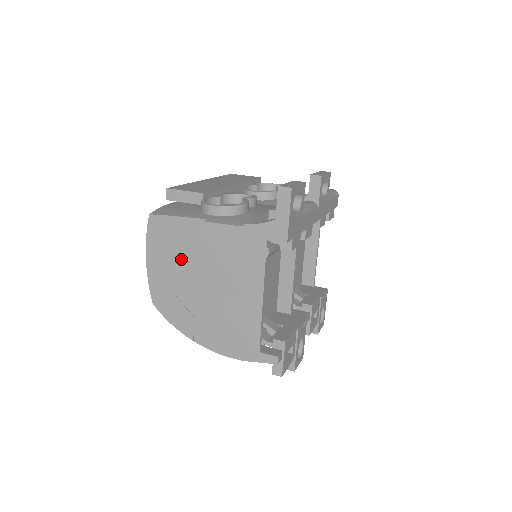
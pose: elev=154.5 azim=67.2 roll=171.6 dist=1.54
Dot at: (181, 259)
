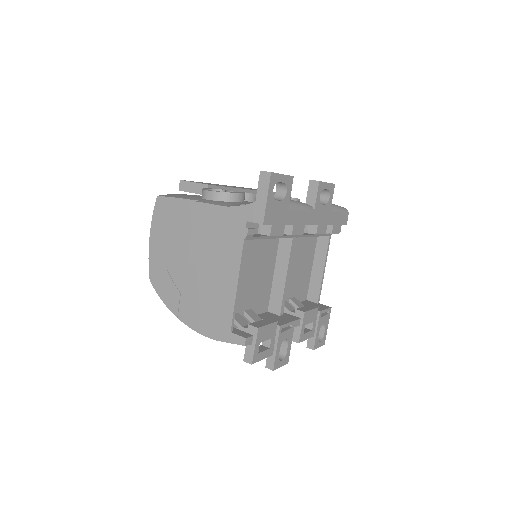
Dot at: (176, 238)
